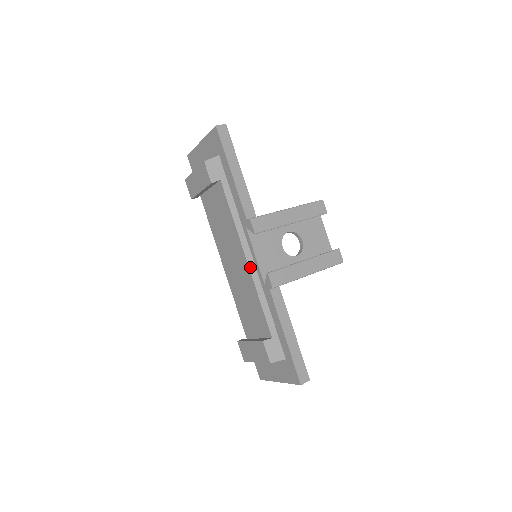
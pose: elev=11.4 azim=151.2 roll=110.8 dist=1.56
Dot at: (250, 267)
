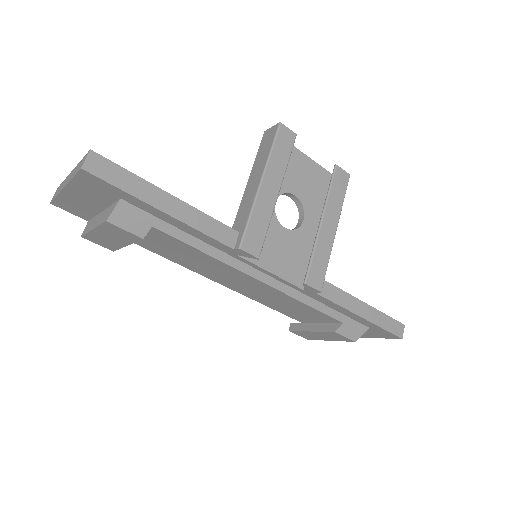
Dot at: (272, 285)
